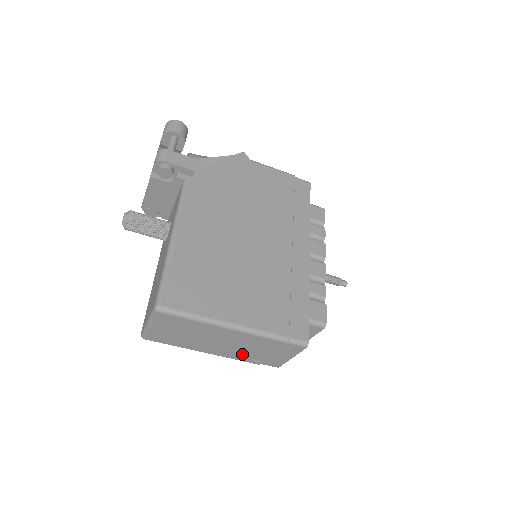
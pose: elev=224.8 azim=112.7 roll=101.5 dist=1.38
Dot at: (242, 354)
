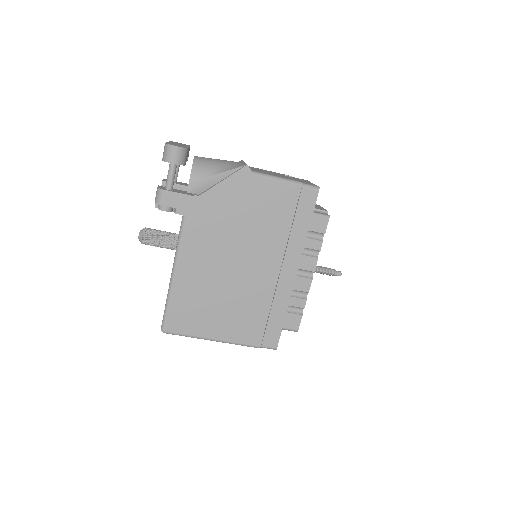
Dot at: occluded
